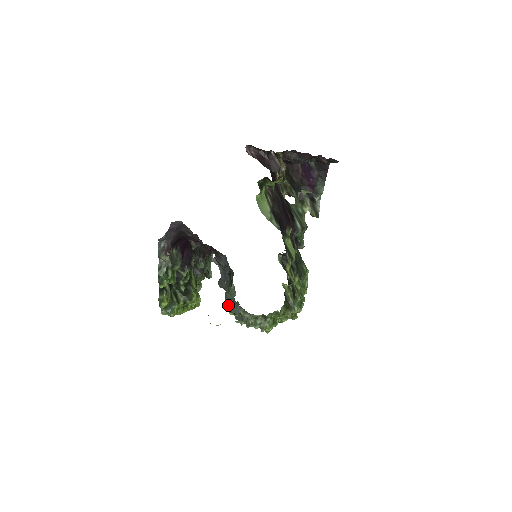
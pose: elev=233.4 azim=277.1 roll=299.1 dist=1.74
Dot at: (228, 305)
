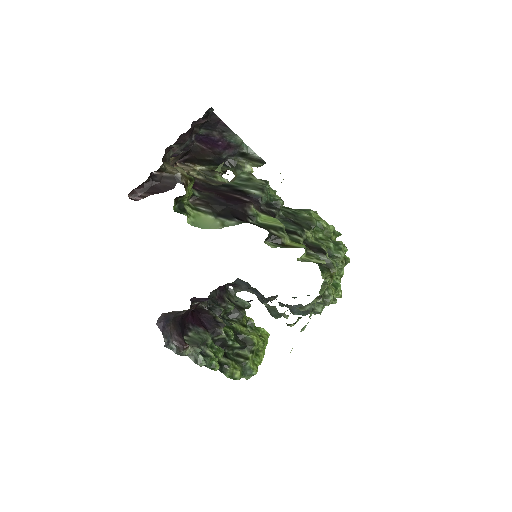
Dot at: (284, 317)
